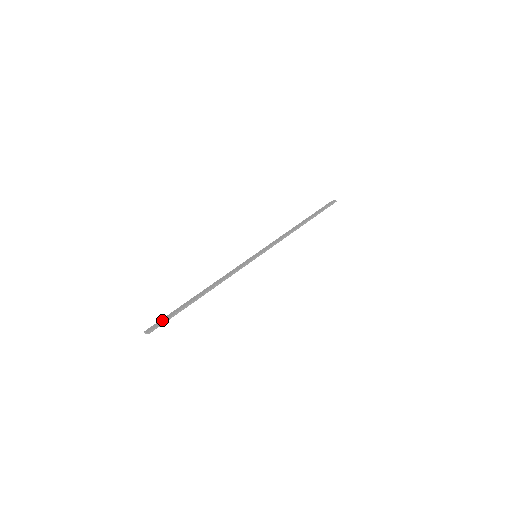
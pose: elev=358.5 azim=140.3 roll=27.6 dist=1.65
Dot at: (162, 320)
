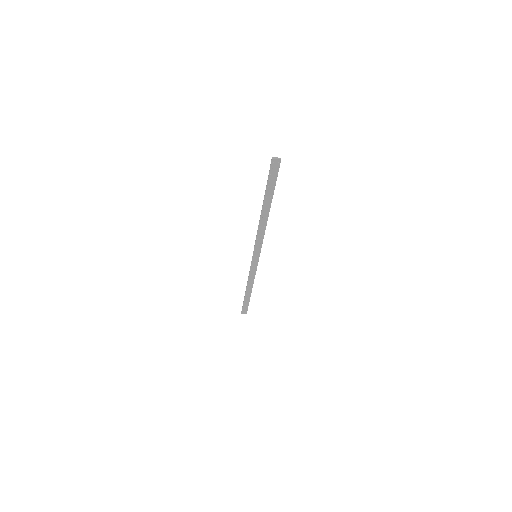
Dot at: (273, 173)
